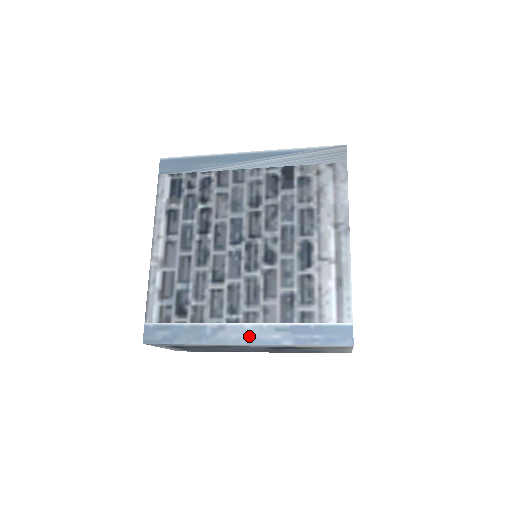
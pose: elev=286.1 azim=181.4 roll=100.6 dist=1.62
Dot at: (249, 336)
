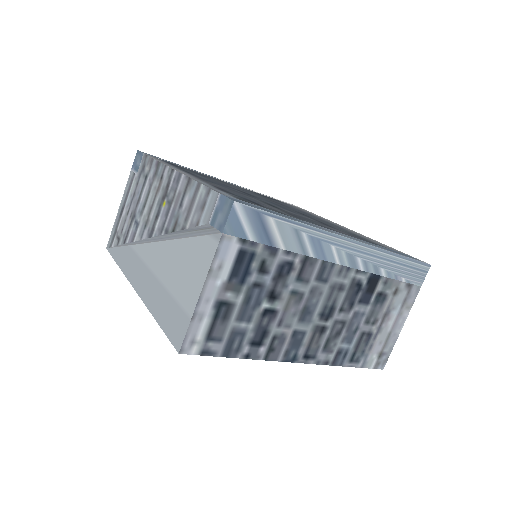
Dot at: (348, 237)
